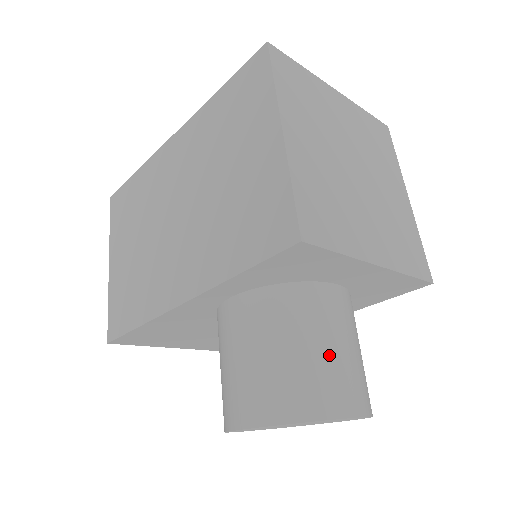
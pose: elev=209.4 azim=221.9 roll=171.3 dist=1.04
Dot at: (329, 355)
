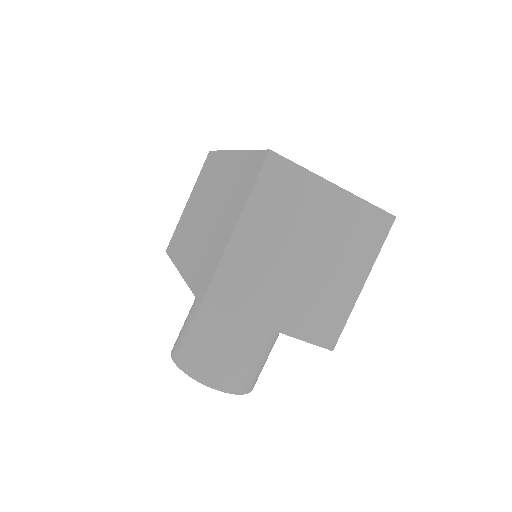
Dot at: (224, 354)
